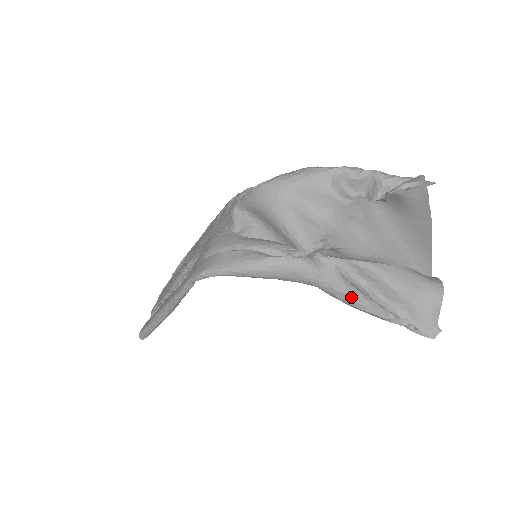
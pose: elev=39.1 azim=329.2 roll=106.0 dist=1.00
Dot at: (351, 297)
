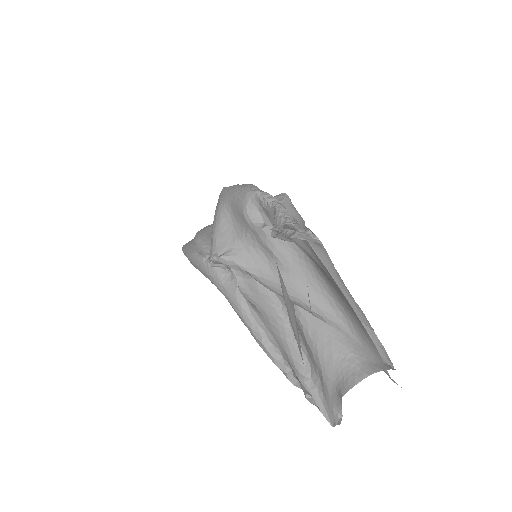
Dot at: (246, 323)
